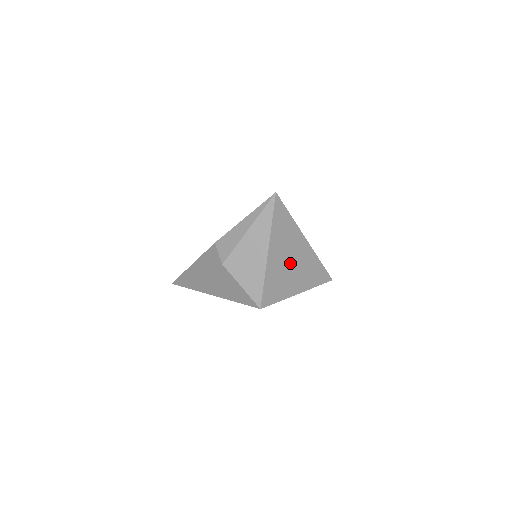
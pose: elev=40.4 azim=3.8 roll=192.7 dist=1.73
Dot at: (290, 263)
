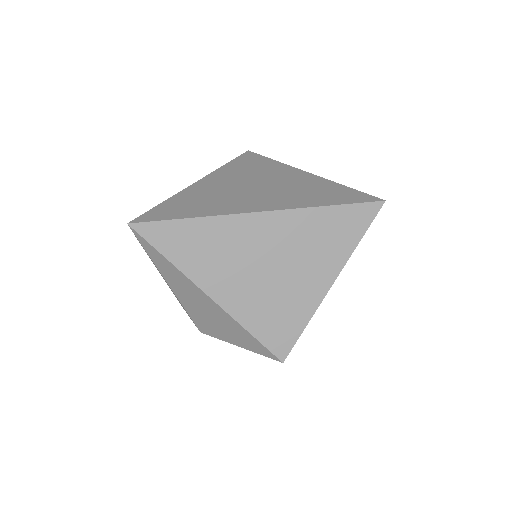
Dot at: (267, 269)
